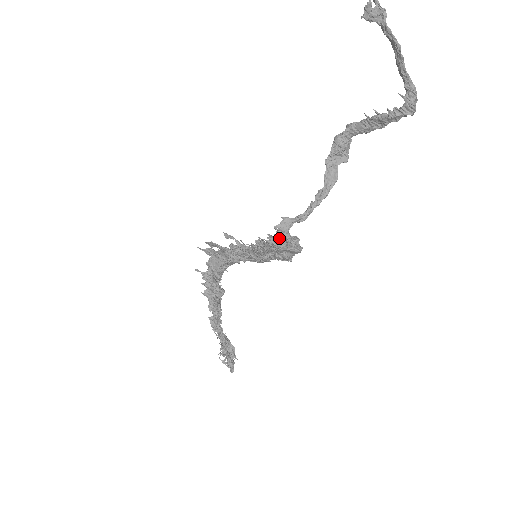
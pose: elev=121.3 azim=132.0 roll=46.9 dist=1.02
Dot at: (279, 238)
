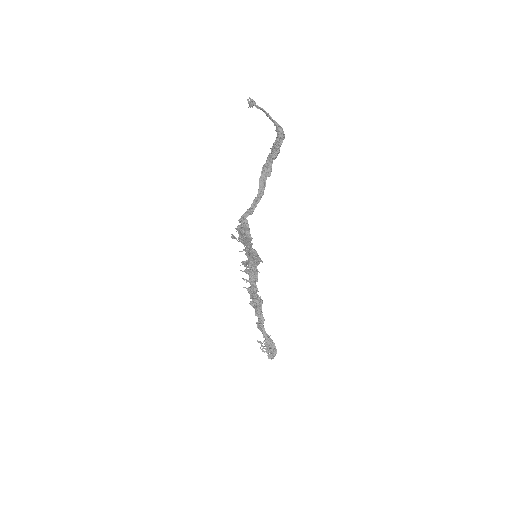
Dot at: (240, 224)
